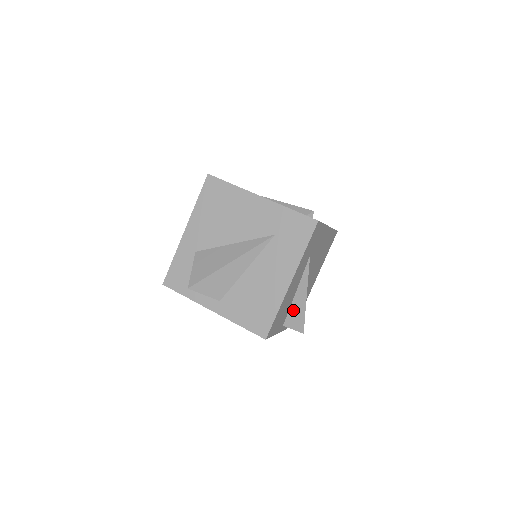
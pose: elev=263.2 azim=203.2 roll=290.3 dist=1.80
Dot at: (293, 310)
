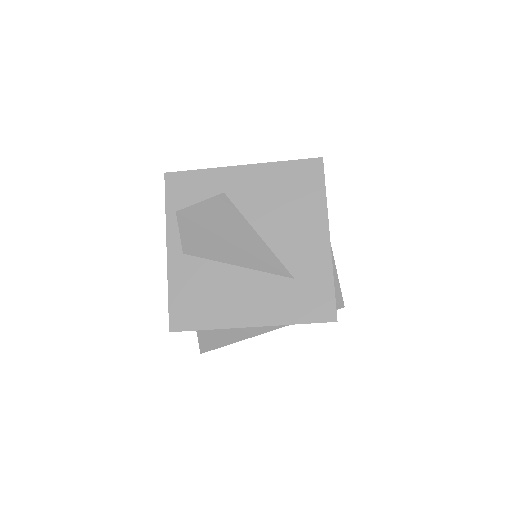
Dot at: (220, 333)
